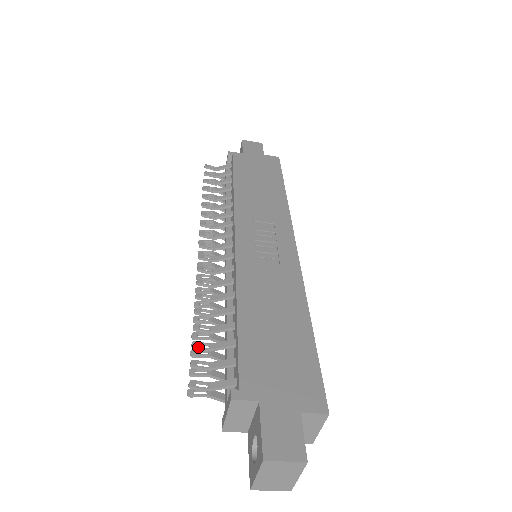
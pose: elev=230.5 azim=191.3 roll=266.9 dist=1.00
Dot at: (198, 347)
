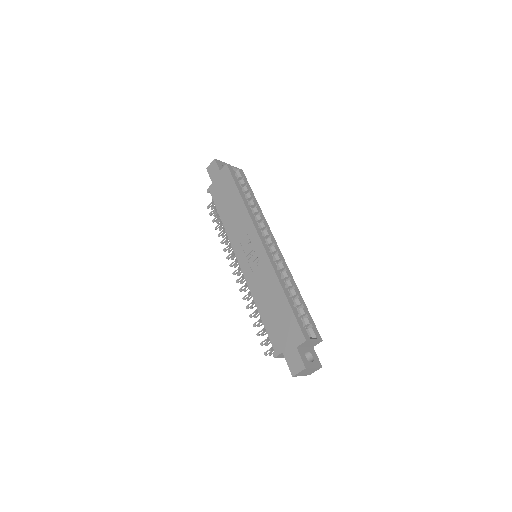
Dot at: (259, 335)
